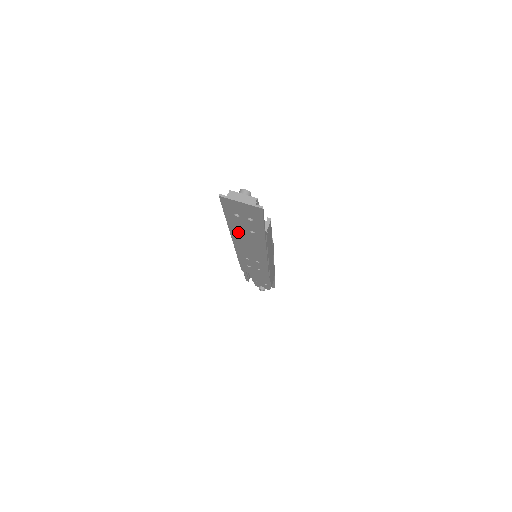
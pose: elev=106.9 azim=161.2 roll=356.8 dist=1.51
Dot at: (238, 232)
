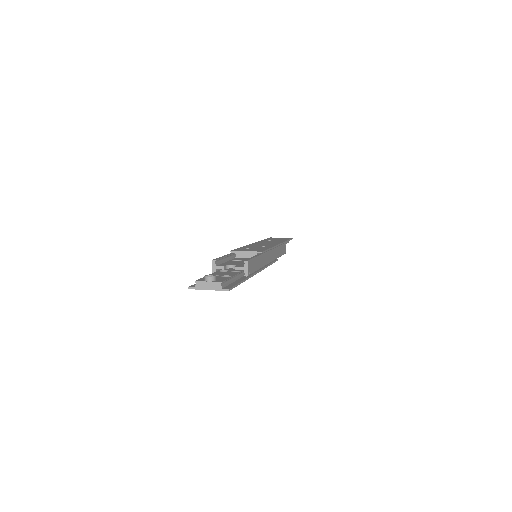
Dot at: occluded
